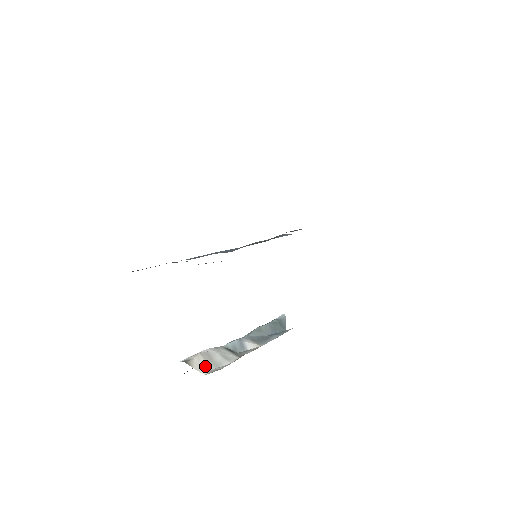
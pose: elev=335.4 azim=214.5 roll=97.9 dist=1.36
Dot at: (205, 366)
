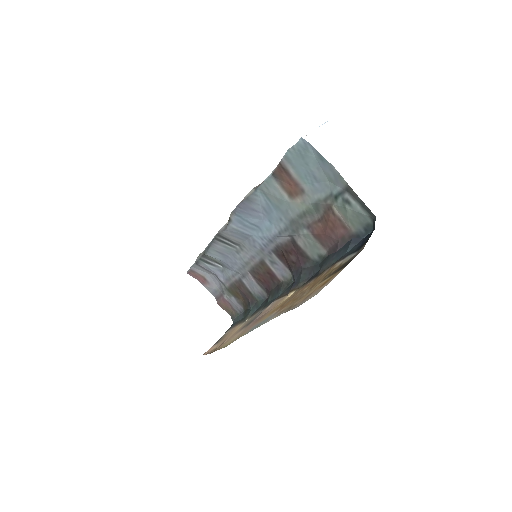
Dot at: occluded
